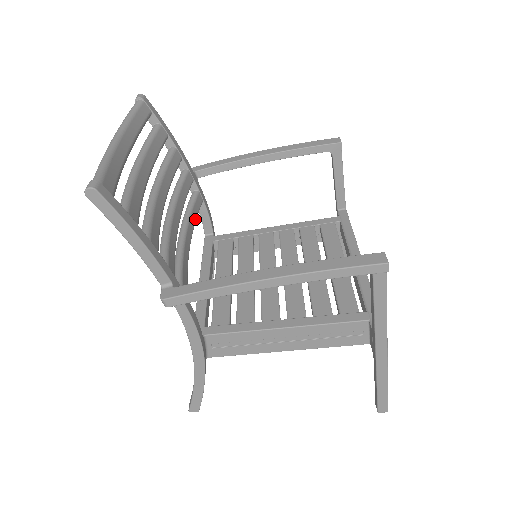
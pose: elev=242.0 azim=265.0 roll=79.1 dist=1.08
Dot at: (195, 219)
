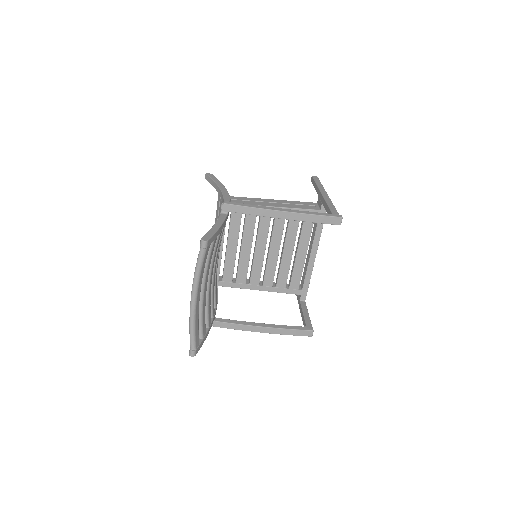
Dot at: occluded
